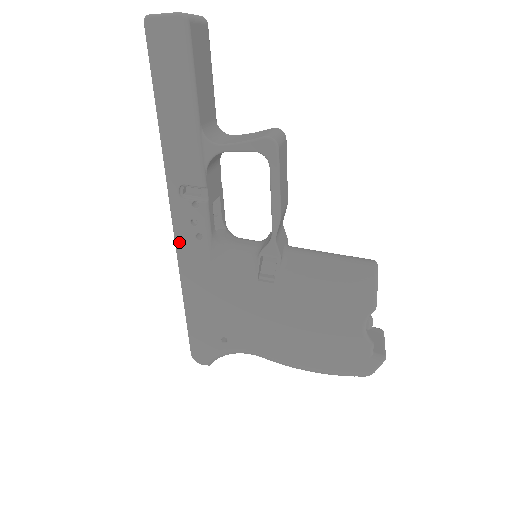
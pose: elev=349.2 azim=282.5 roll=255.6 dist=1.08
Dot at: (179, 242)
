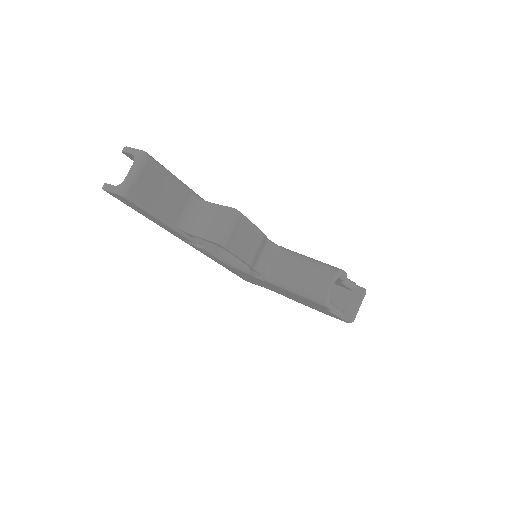
Dot at: occluded
